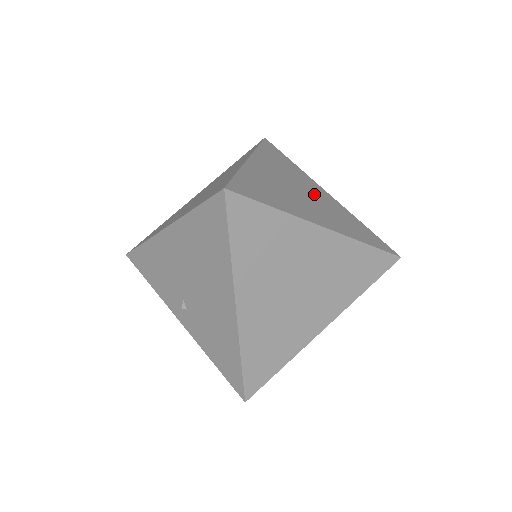
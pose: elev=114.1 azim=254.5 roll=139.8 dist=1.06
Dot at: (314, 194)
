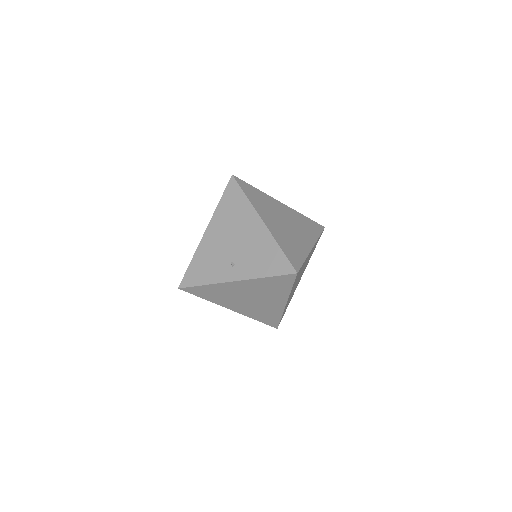
Dot at: occluded
